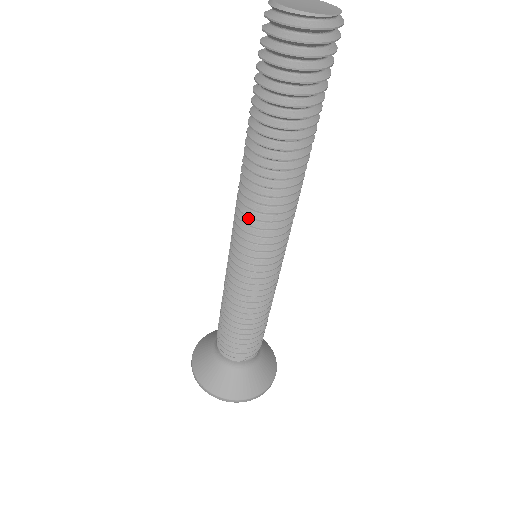
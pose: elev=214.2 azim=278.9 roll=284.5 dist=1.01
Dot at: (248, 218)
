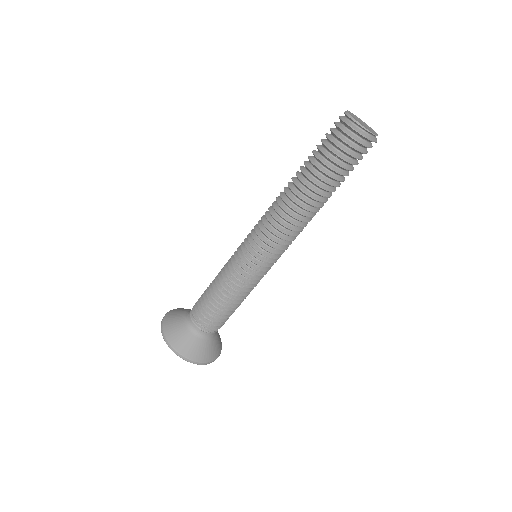
Dot at: (268, 224)
